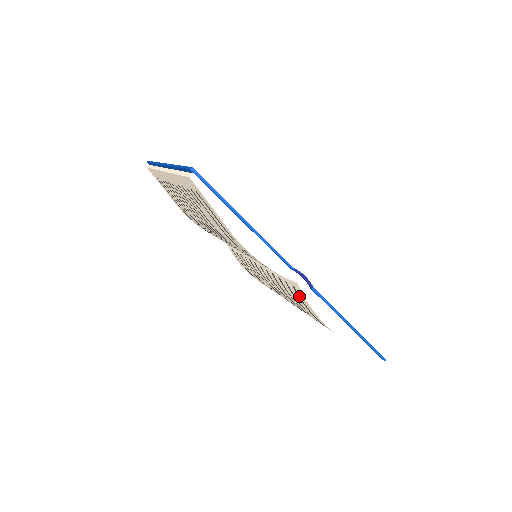
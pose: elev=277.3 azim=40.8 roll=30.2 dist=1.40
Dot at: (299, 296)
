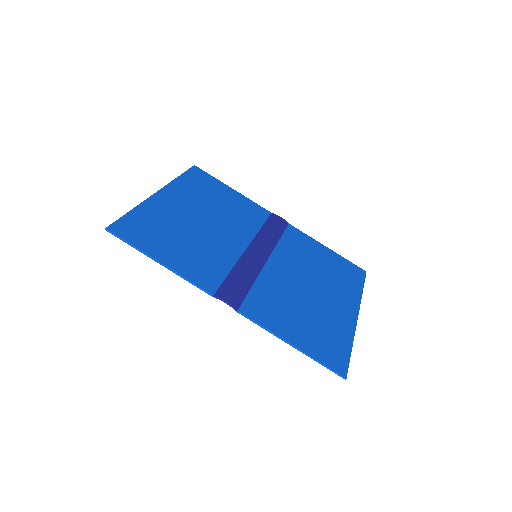
Dot at: occluded
